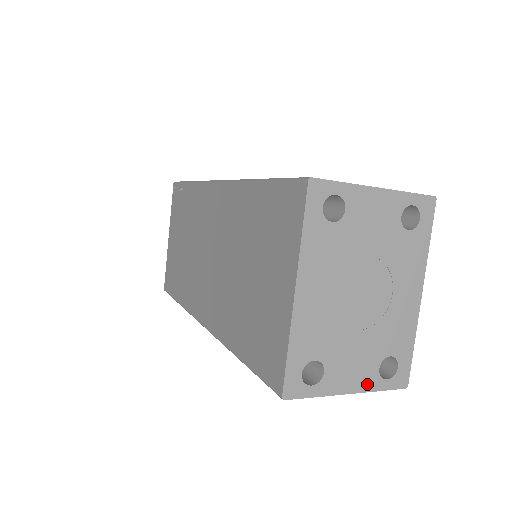
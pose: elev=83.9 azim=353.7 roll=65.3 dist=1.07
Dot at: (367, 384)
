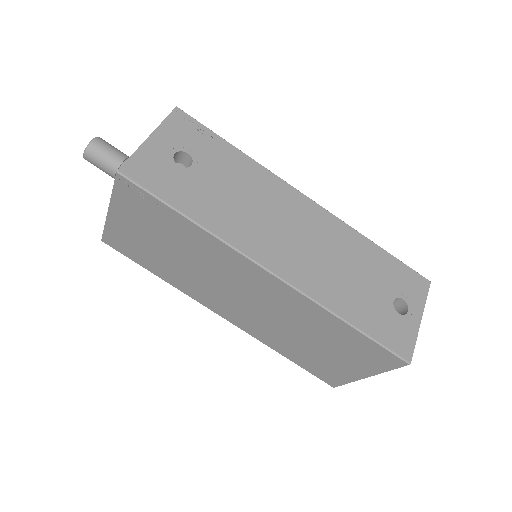
Dot at: occluded
